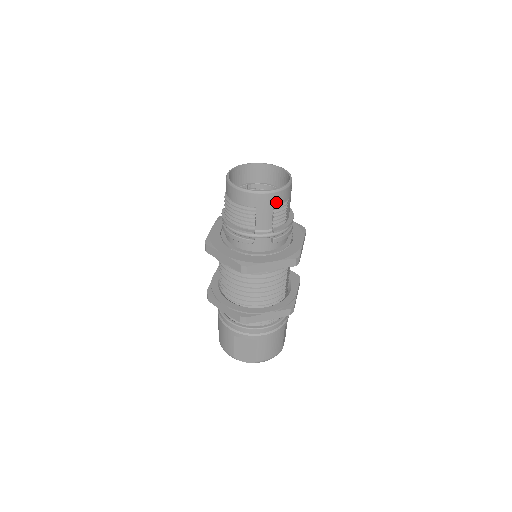
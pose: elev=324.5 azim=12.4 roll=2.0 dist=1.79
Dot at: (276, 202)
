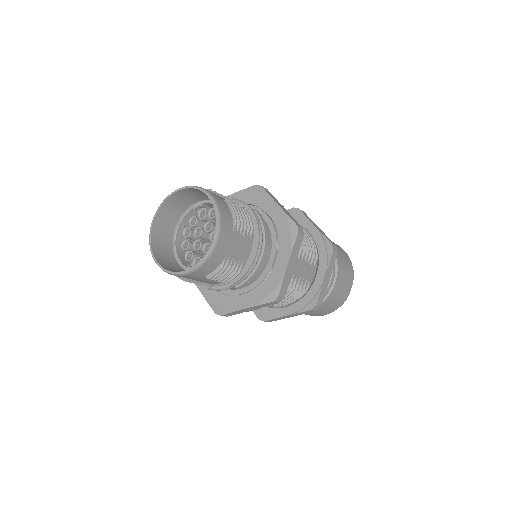
Dot at: (206, 272)
